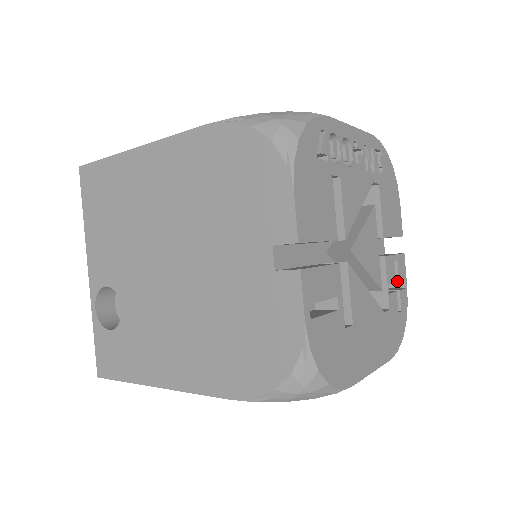
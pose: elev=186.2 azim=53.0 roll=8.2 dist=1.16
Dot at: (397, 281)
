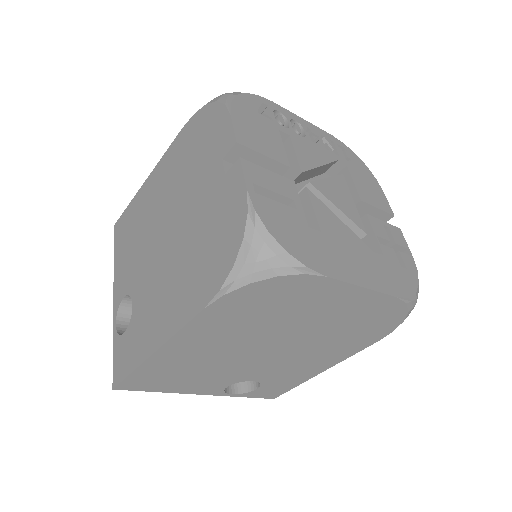
Dot at: occluded
